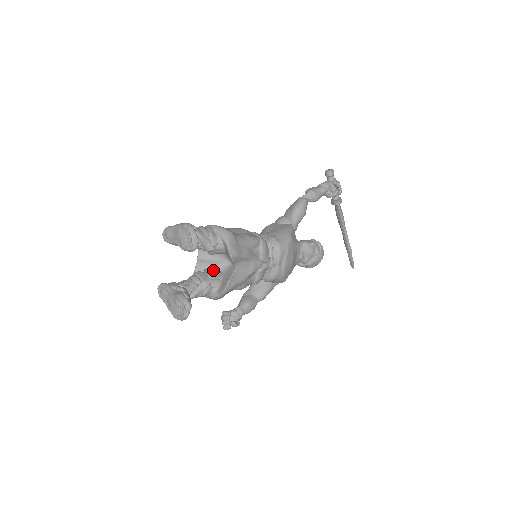
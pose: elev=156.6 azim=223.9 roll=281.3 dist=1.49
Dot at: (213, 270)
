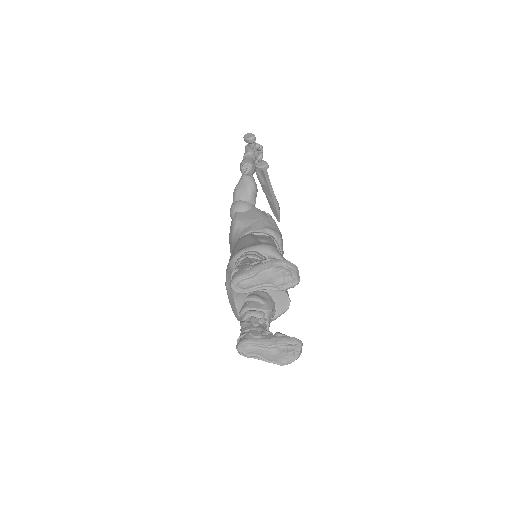
Dot at: (256, 294)
